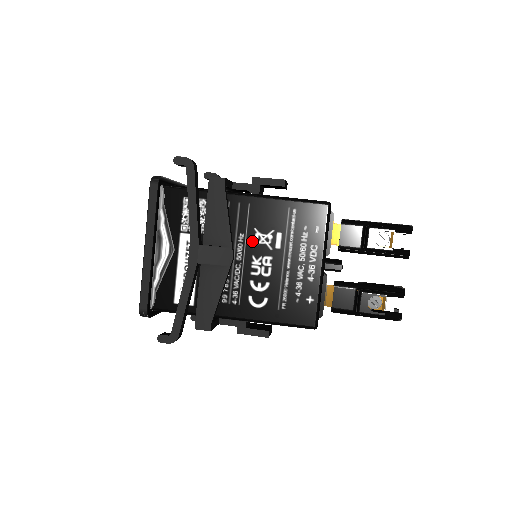
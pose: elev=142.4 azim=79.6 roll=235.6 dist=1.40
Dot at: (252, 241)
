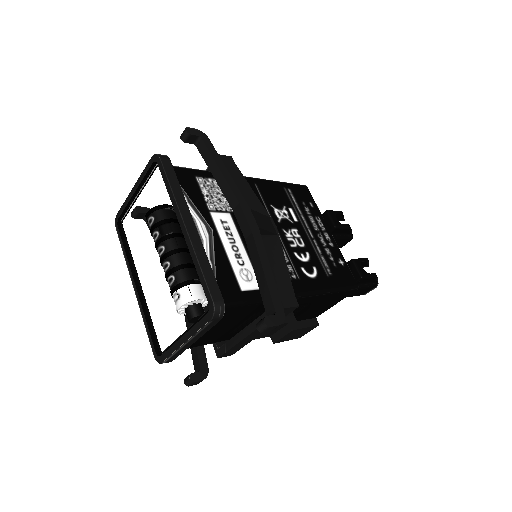
Dot at: (275, 216)
